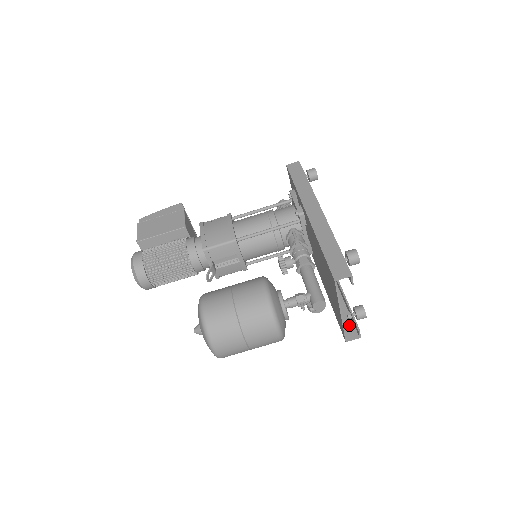
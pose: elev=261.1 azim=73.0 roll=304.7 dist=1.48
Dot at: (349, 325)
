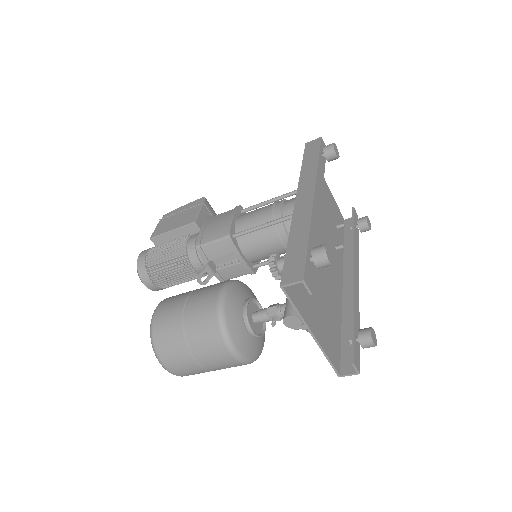
Dot at: (350, 354)
